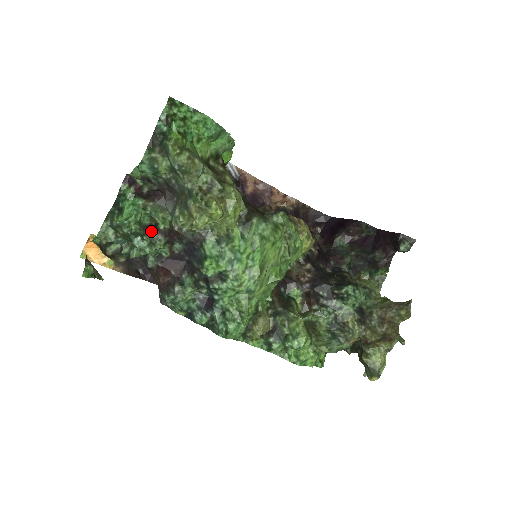
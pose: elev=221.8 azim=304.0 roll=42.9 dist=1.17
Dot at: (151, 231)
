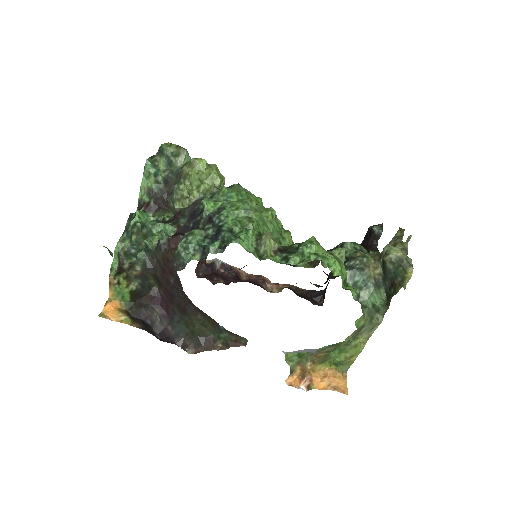
Dot at: occluded
